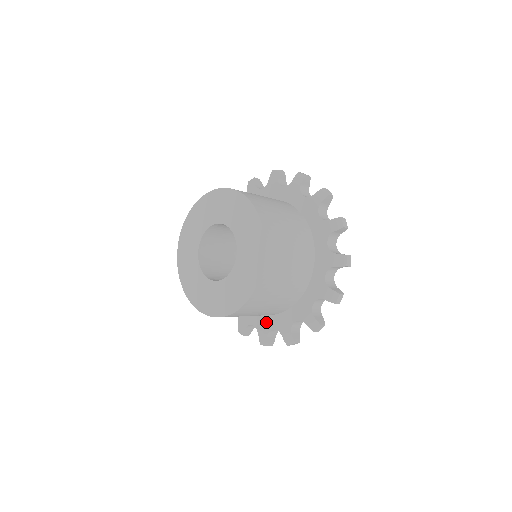
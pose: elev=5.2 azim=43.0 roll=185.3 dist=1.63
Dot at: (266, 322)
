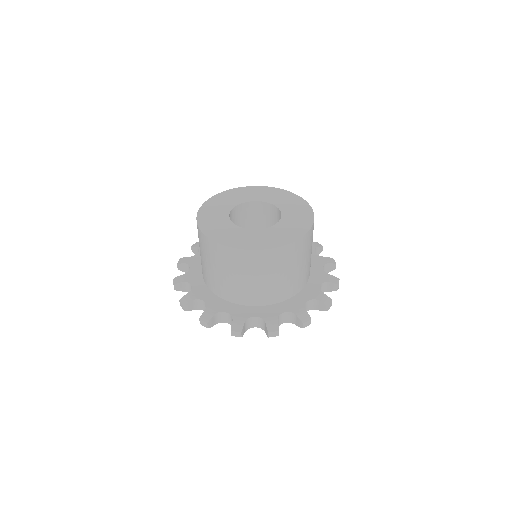
Dot at: (205, 293)
